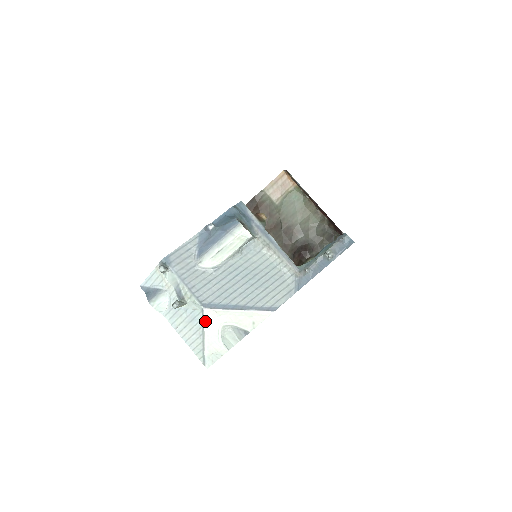
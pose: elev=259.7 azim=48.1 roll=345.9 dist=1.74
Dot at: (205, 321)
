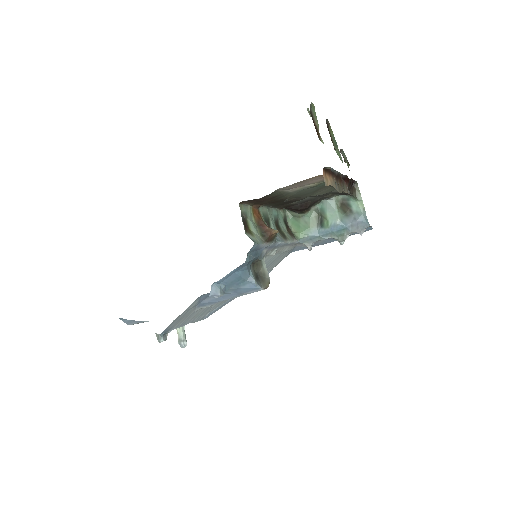
Dot at: occluded
